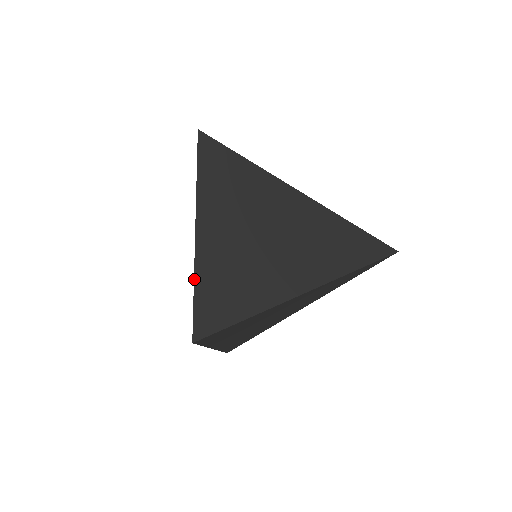
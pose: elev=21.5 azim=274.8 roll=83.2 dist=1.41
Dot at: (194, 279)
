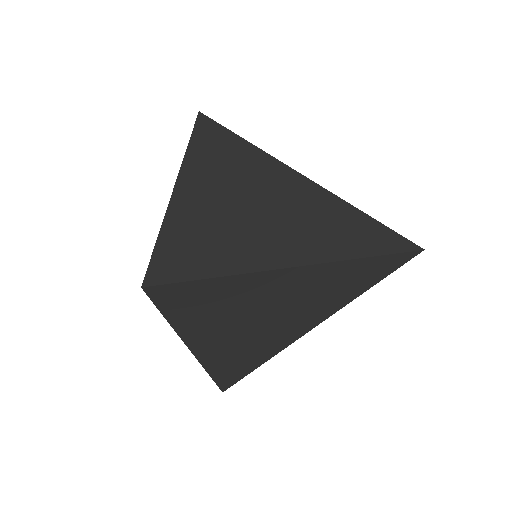
Dot at: (206, 371)
